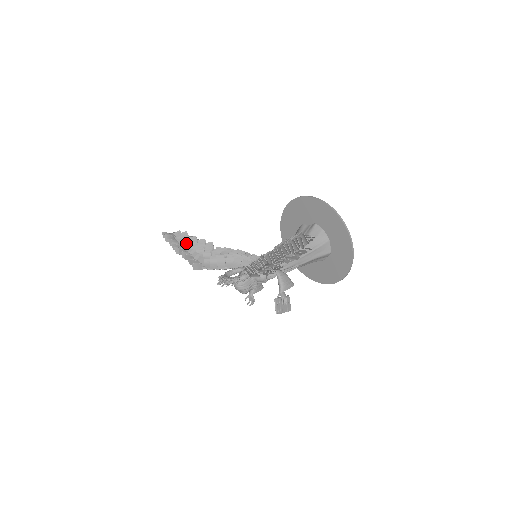
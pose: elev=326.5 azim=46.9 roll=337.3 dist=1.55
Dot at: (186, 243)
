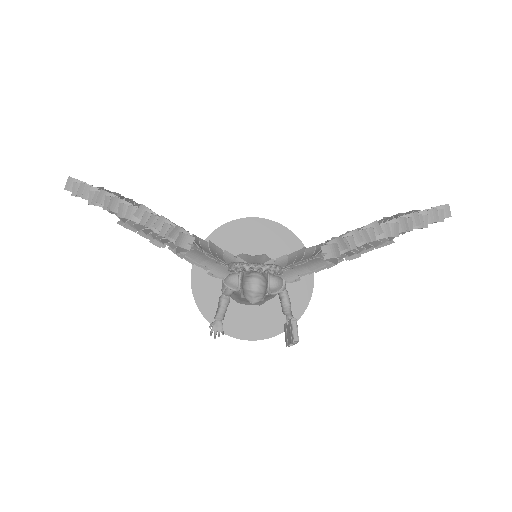
Dot at: (138, 205)
